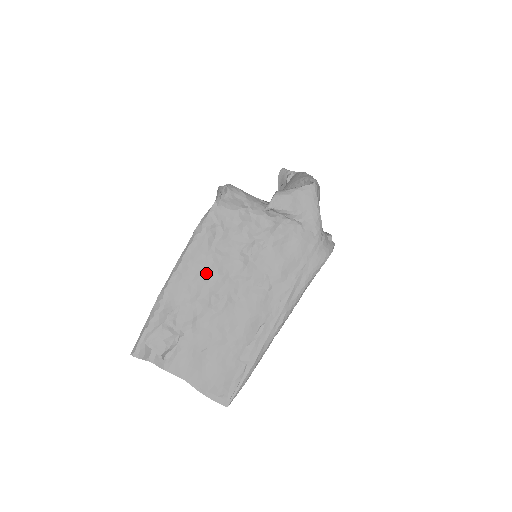
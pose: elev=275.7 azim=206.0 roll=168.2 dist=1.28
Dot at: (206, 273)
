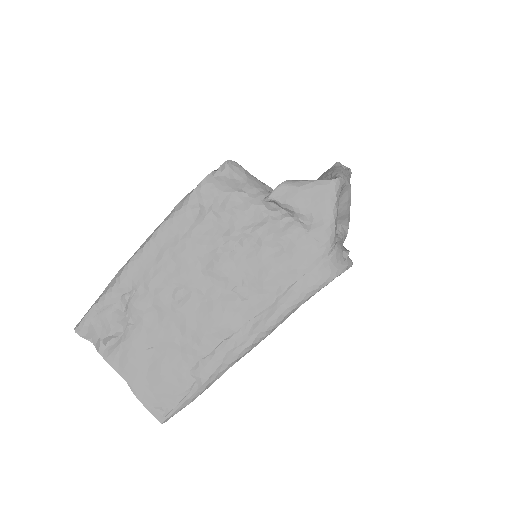
Dot at: (174, 259)
